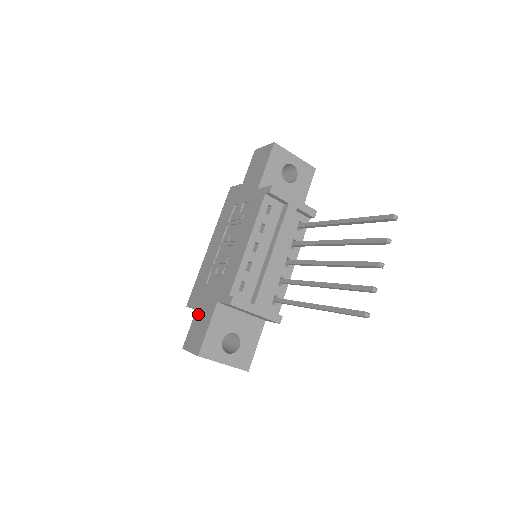
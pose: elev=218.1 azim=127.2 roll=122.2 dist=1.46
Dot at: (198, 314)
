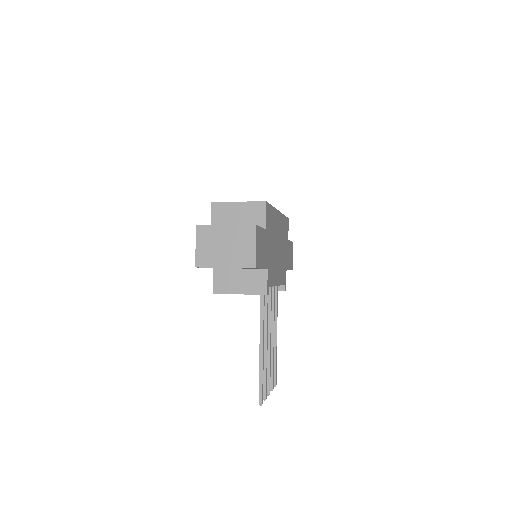
Dot at: occluded
